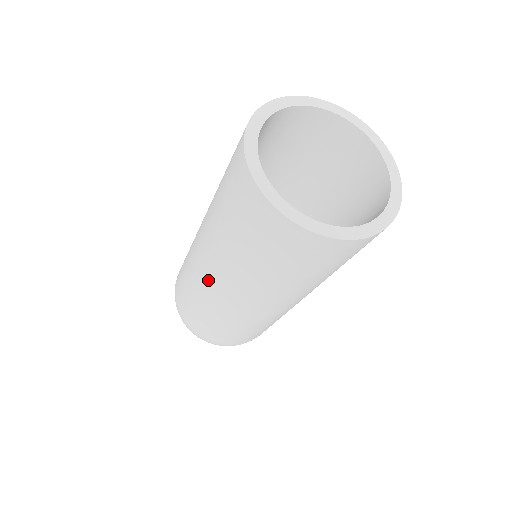
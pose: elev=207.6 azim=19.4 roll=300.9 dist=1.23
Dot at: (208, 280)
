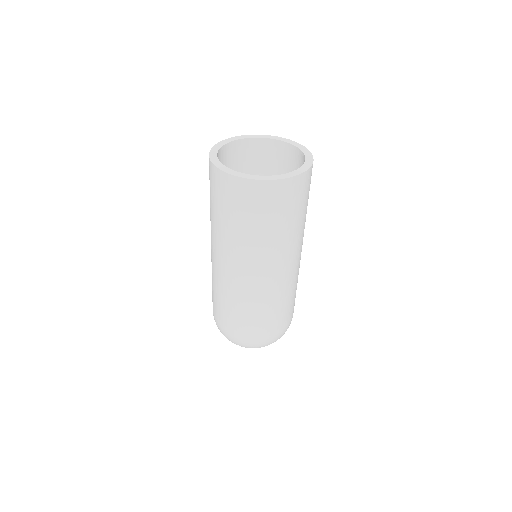
Dot at: (213, 259)
